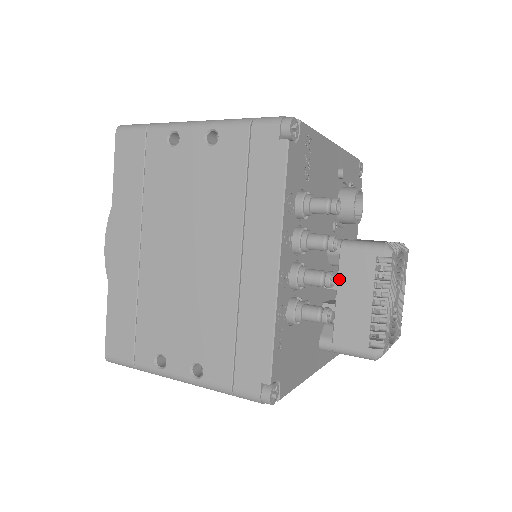
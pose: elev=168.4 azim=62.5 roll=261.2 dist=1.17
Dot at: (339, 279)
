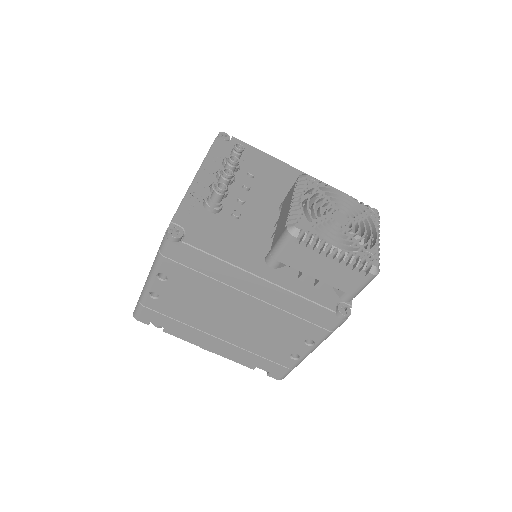
Dot at: (280, 214)
